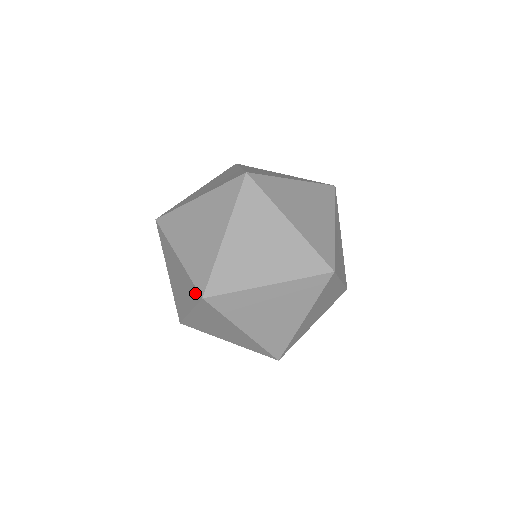
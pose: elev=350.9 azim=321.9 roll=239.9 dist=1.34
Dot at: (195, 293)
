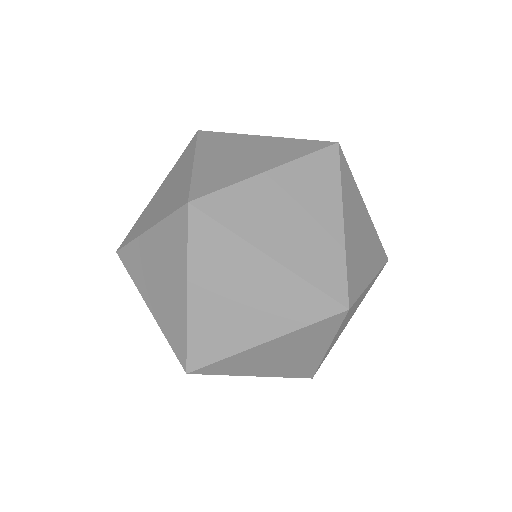
Dot at: occluded
